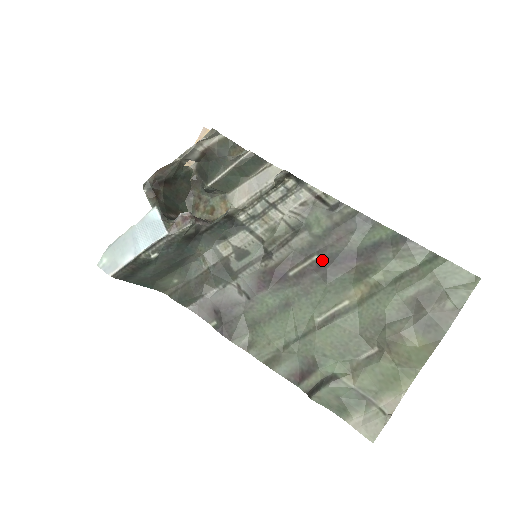
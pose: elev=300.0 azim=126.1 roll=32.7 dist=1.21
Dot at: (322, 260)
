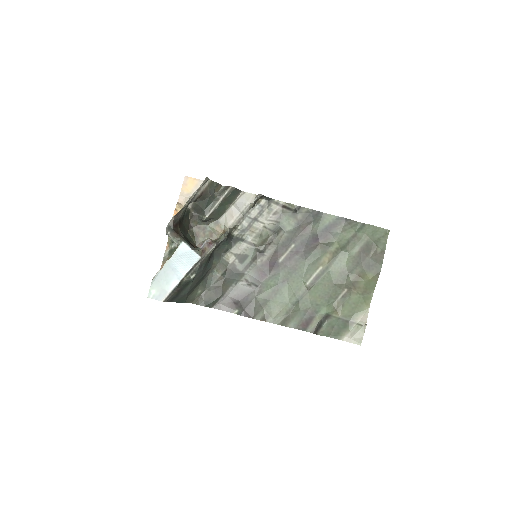
Dot at: (298, 246)
